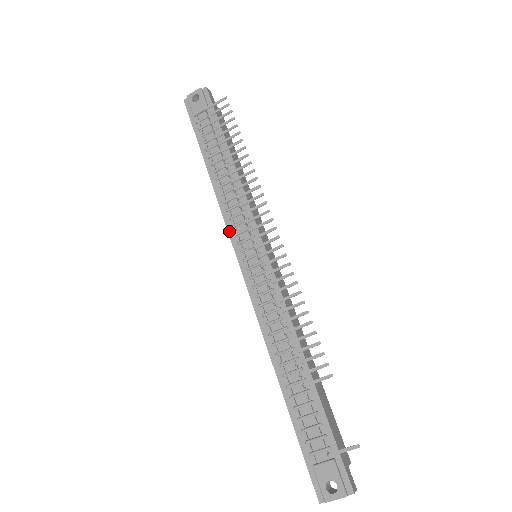
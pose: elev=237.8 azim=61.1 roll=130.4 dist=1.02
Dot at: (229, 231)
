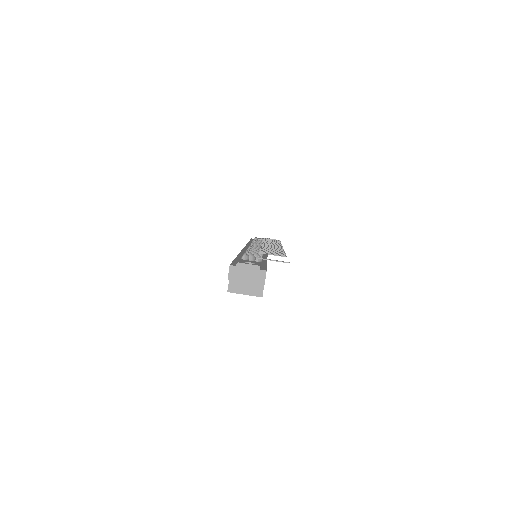
Dot at: occluded
